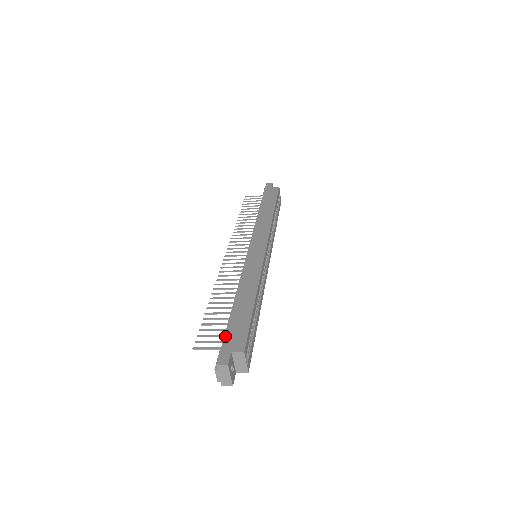
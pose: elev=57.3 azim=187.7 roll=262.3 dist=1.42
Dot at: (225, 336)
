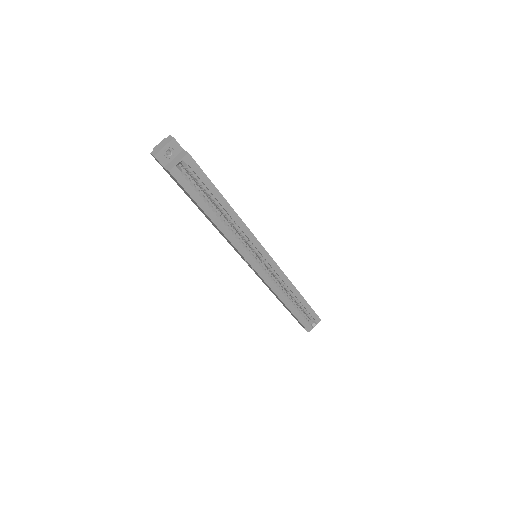
Dot at: occluded
